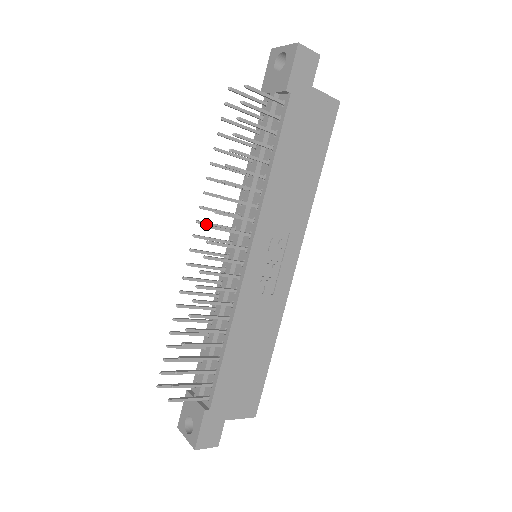
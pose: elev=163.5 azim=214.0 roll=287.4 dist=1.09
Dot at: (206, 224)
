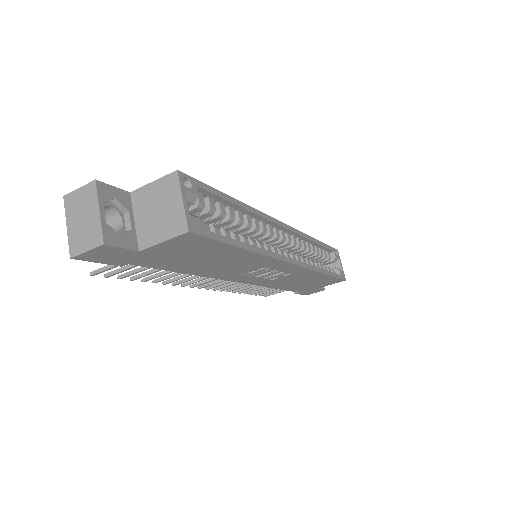
Dot at: occluded
